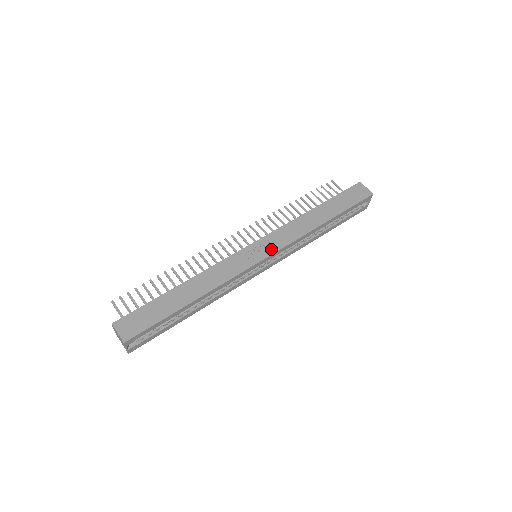
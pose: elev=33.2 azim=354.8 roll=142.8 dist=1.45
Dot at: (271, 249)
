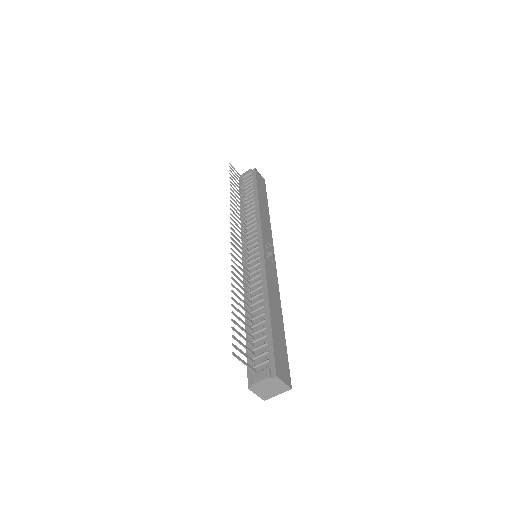
Dot at: (271, 248)
